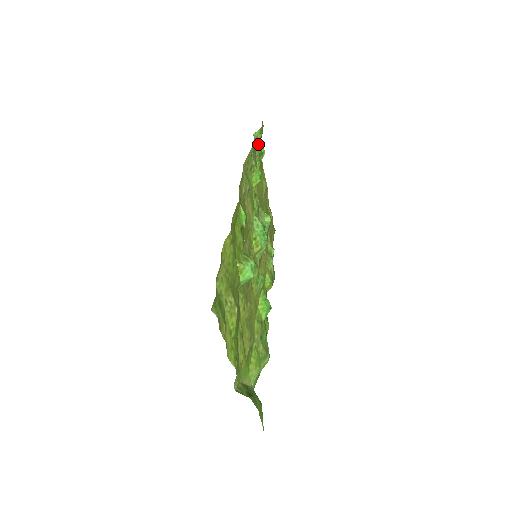
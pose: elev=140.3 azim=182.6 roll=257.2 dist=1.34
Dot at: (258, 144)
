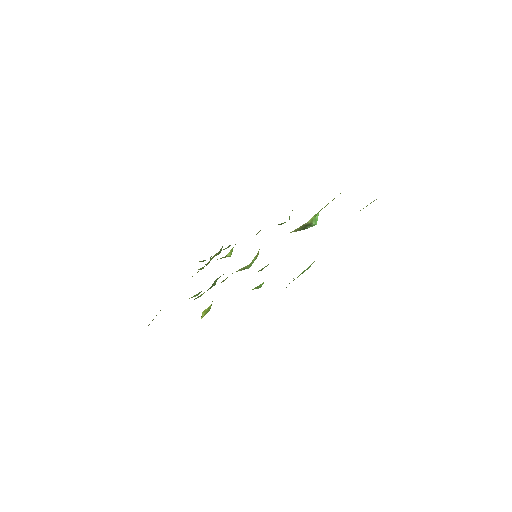
Dot at: (218, 253)
